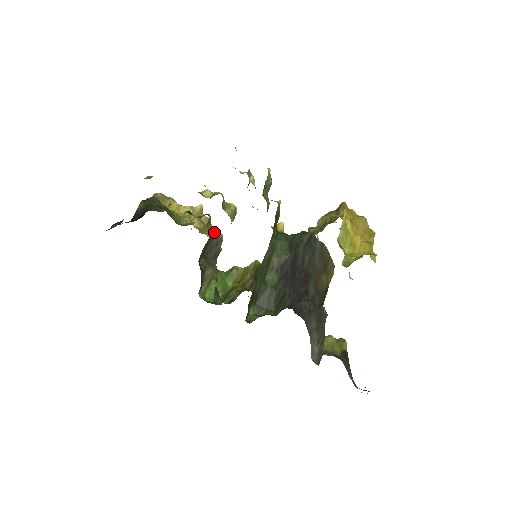
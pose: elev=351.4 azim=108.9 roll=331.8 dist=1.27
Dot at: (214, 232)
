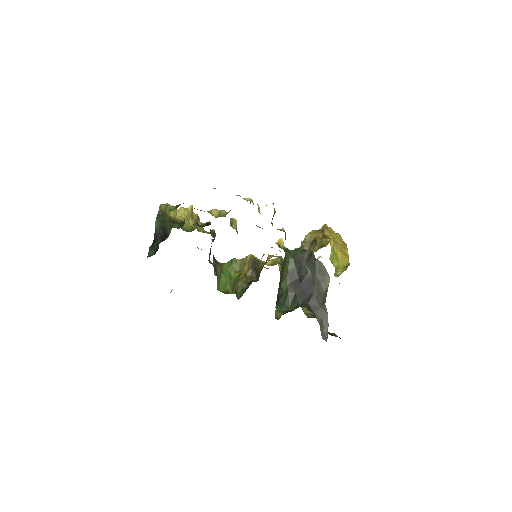
Dot at: (212, 233)
